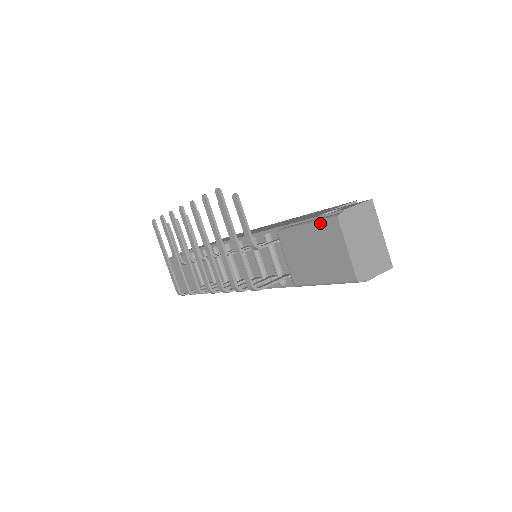
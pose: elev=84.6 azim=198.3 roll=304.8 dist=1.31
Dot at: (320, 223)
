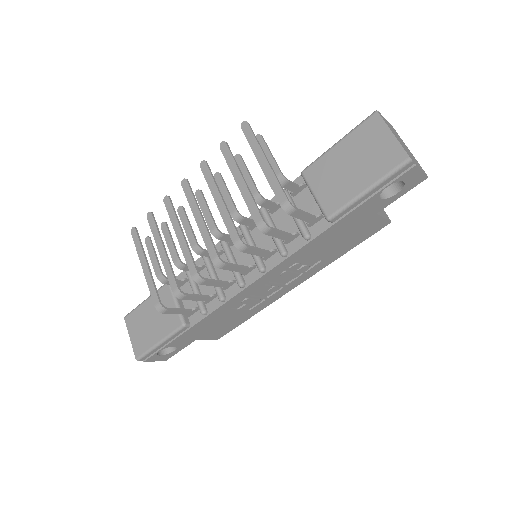
Dot at: (357, 128)
